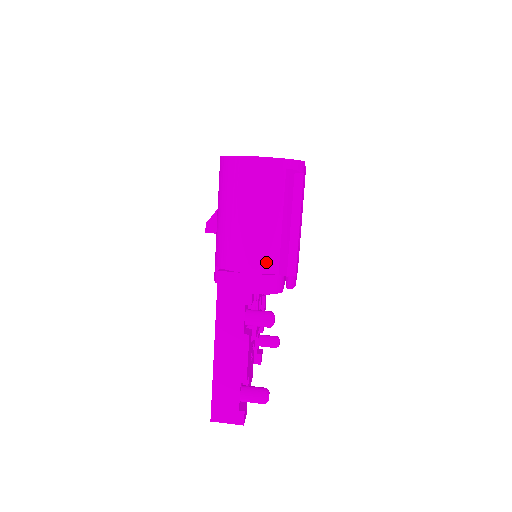
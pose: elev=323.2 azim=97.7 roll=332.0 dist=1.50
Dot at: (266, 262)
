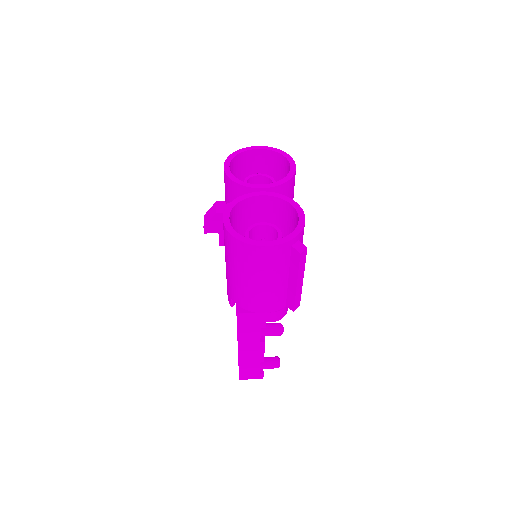
Dot at: (276, 305)
